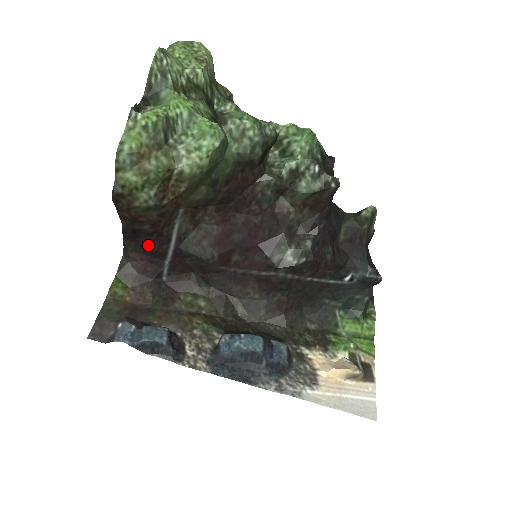
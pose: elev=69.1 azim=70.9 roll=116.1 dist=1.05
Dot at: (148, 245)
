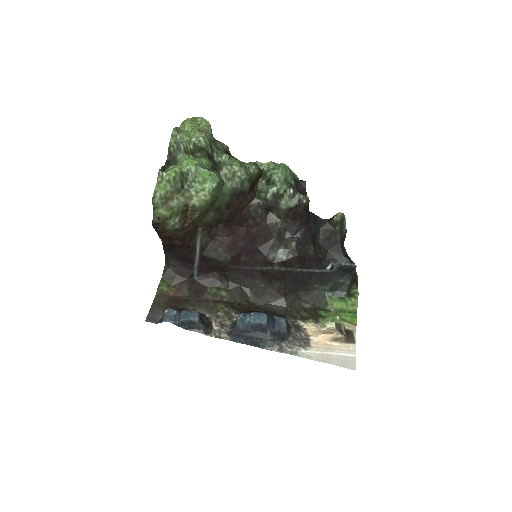
Dot at: (181, 255)
